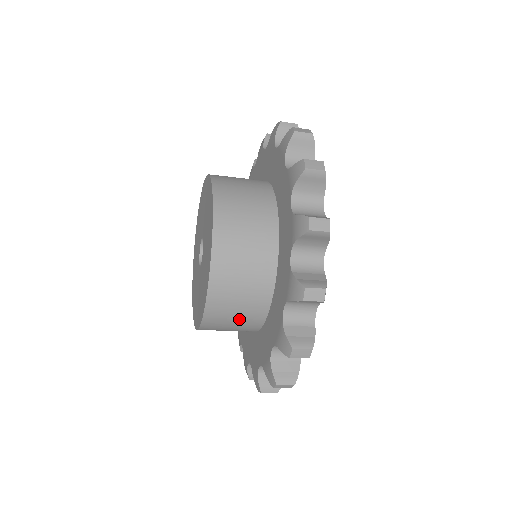
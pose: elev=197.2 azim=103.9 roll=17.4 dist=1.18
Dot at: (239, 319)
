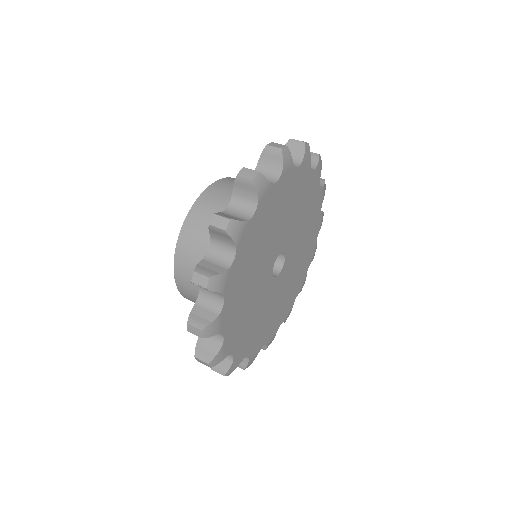
Dot at: occluded
